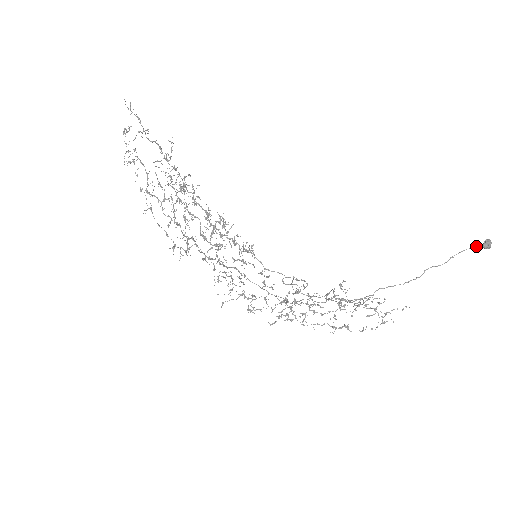
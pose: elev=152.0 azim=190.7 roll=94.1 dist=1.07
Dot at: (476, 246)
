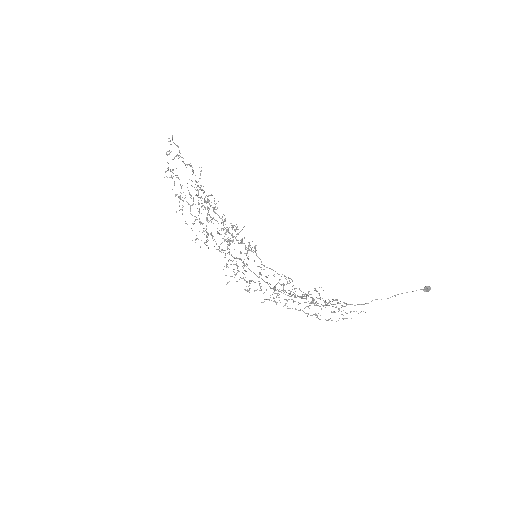
Dot at: occluded
